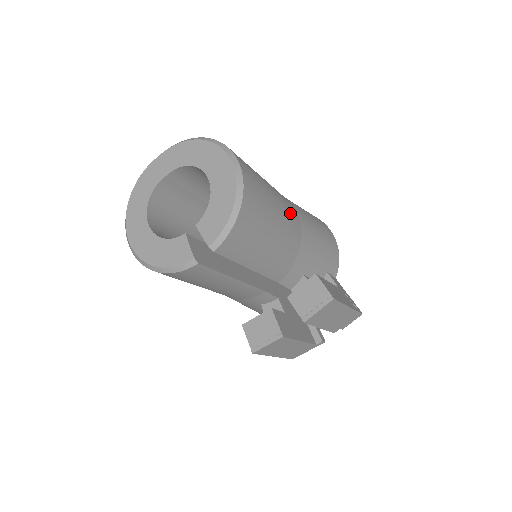
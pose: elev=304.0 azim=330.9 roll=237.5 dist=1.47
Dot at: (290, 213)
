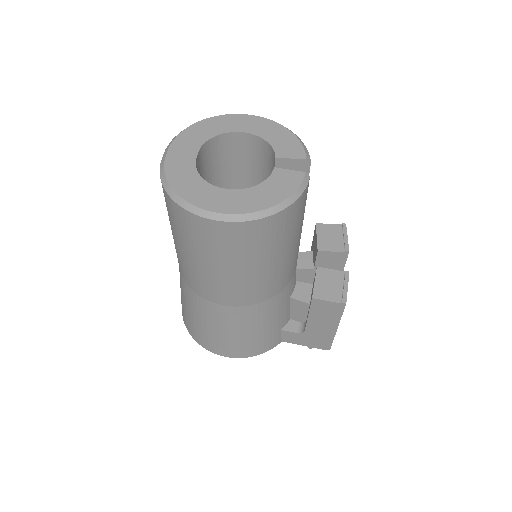
Dot at: occluded
